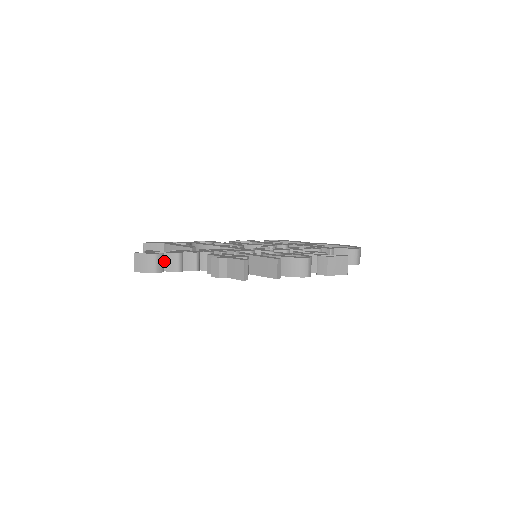
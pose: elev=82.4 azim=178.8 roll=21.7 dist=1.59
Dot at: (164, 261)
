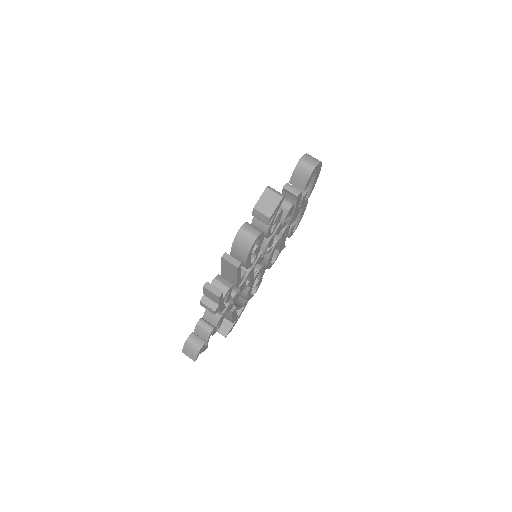
Dot at: (200, 336)
